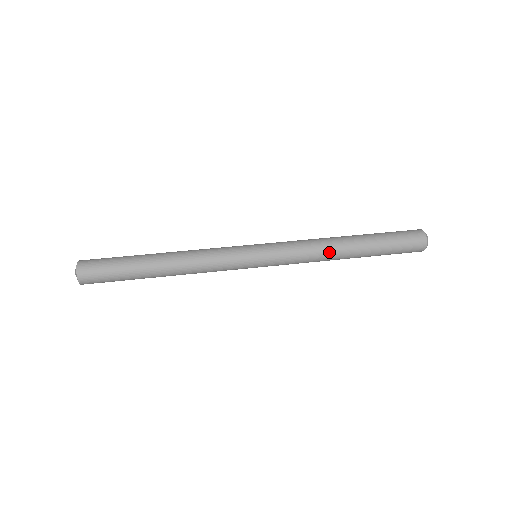
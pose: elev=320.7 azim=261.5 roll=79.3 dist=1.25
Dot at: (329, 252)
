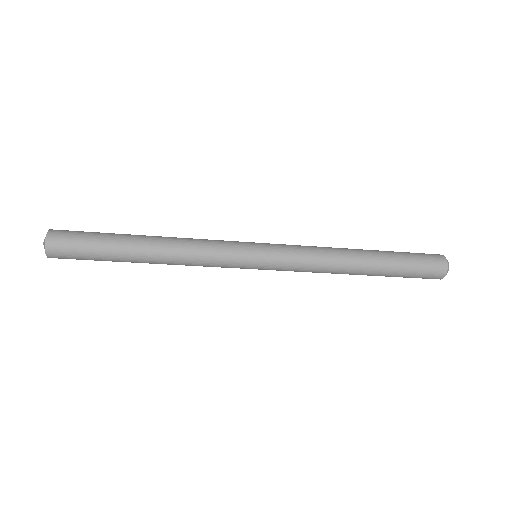
Dot at: (336, 248)
